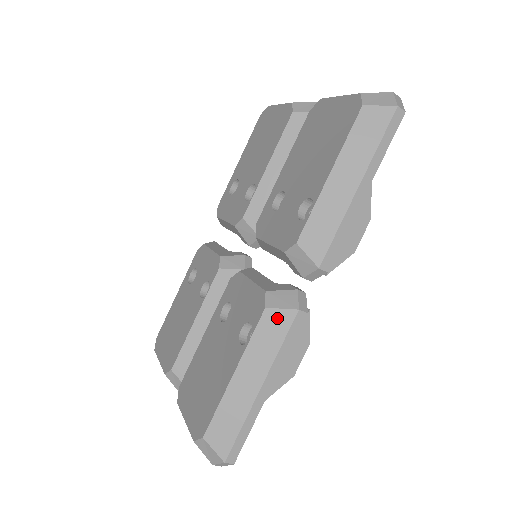
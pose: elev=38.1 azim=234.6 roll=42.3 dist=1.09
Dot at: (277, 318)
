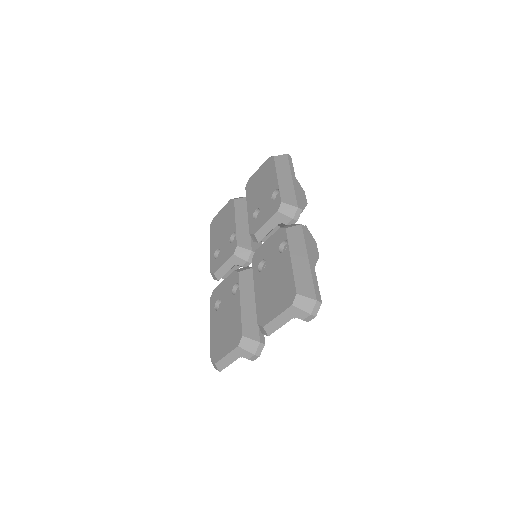
Dot at: (294, 230)
